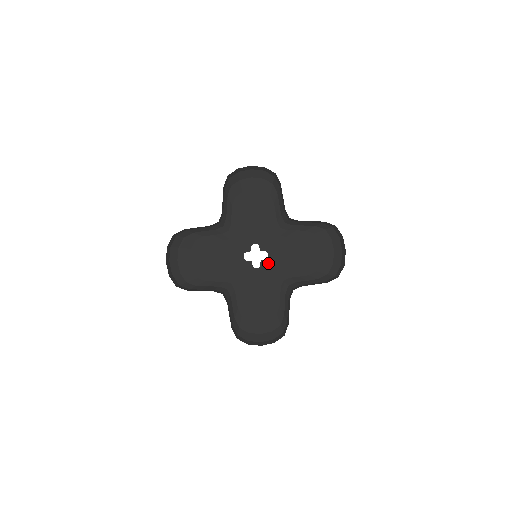
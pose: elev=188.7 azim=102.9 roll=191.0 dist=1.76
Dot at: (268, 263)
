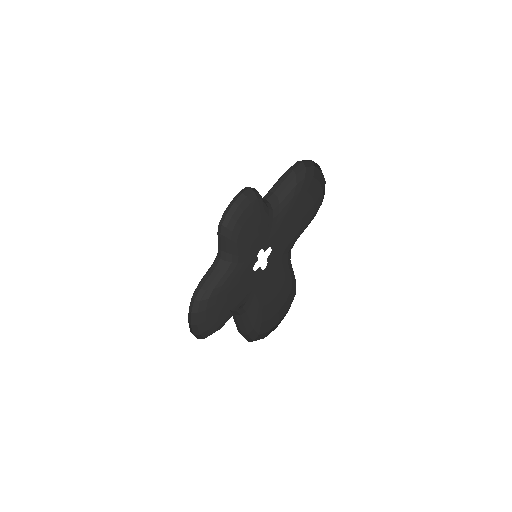
Dot at: (273, 254)
